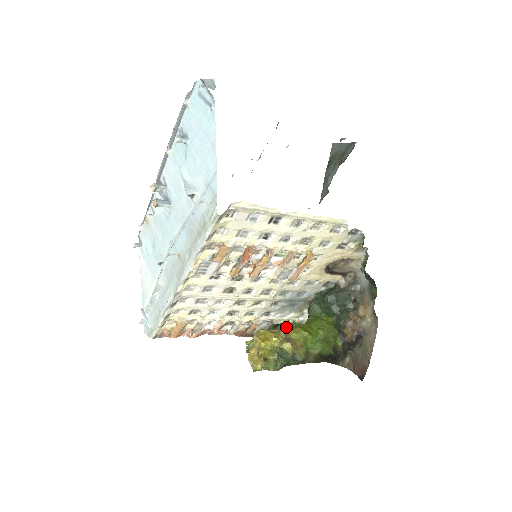
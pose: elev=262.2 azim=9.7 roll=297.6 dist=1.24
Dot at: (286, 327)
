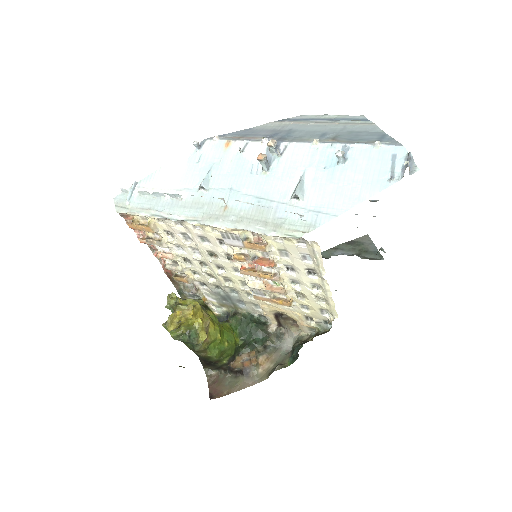
Dot at: (211, 316)
